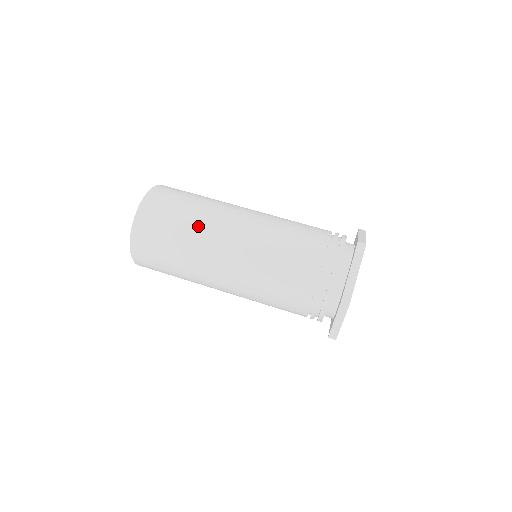
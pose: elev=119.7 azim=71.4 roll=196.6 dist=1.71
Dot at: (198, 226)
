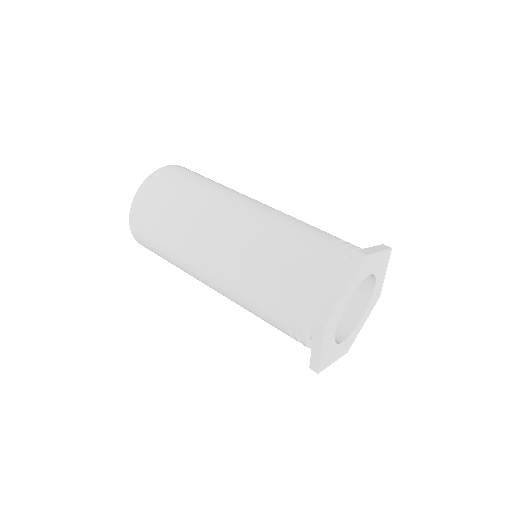
Dot at: (226, 187)
